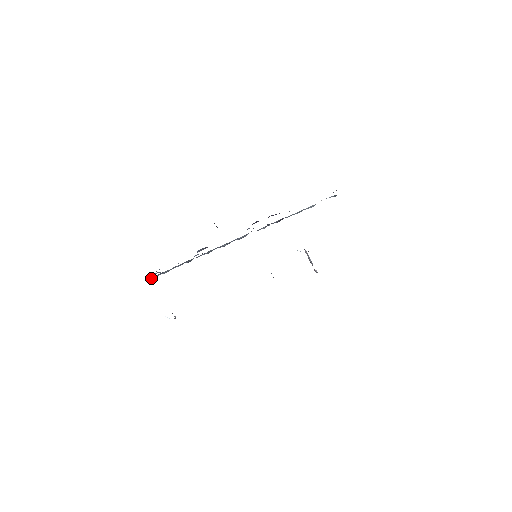
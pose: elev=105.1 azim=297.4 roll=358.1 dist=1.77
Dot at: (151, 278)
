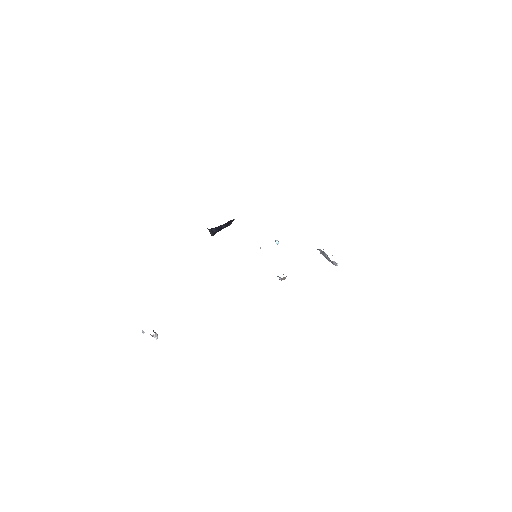
Dot at: occluded
